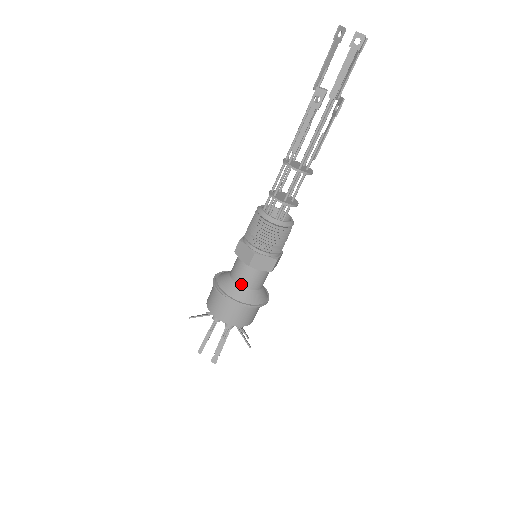
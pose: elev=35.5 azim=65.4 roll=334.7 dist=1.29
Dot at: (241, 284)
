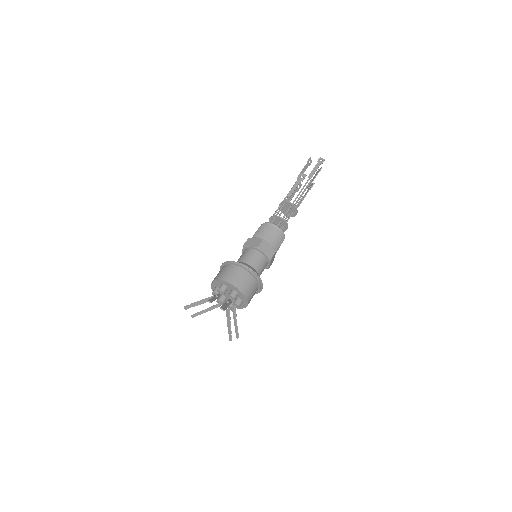
Dot at: (248, 263)
